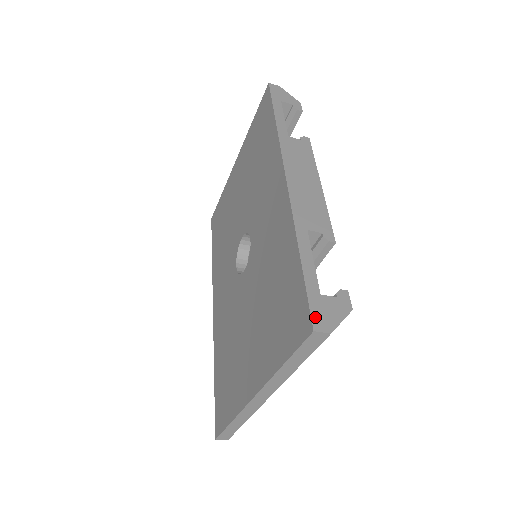
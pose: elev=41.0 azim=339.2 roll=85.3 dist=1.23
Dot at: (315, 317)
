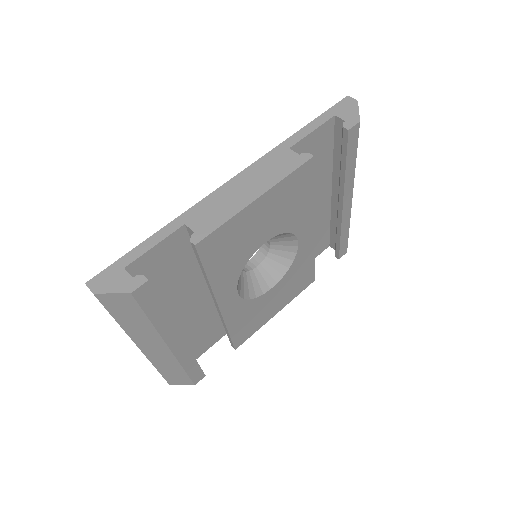
Dot at: (98, 277)
